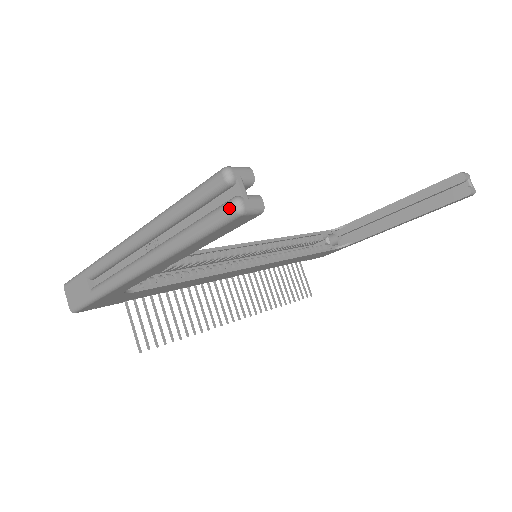
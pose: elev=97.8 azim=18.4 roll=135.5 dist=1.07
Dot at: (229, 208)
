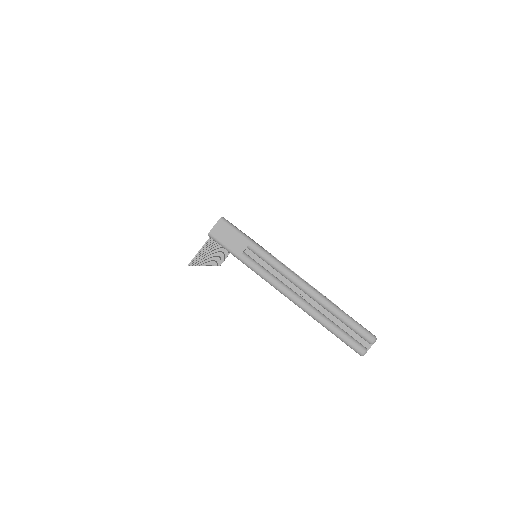
Dot at: (362, 351)
